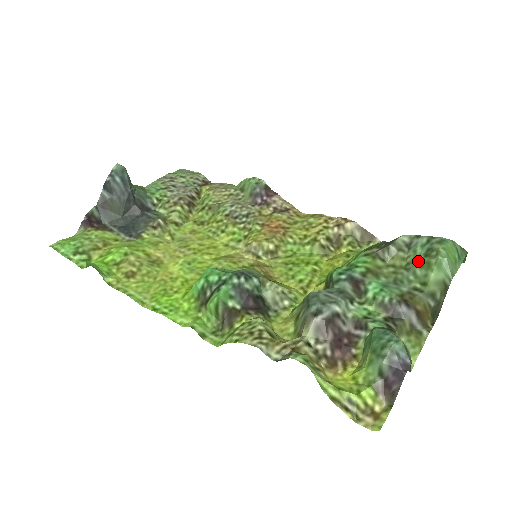
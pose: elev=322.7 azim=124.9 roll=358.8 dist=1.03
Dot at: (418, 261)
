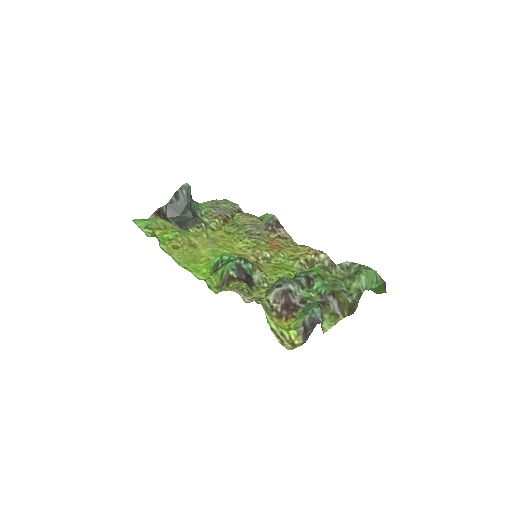
Dot at: (350, 276)
